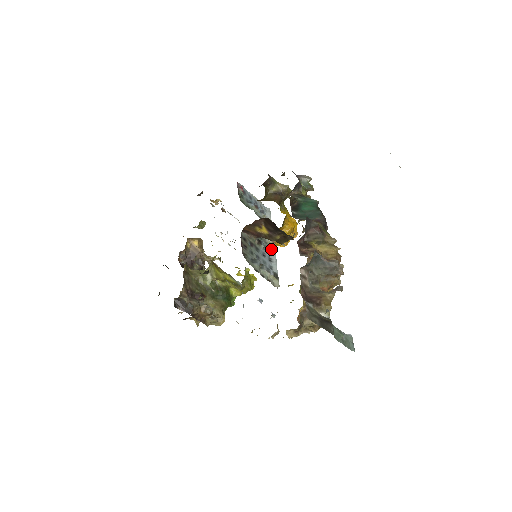
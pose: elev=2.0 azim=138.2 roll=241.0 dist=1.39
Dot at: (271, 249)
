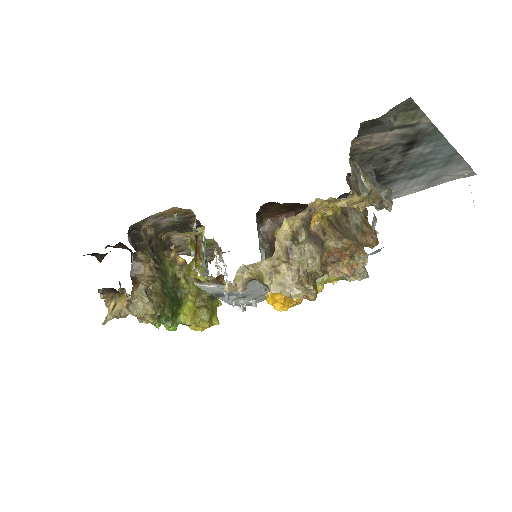
Dot at: occluded
